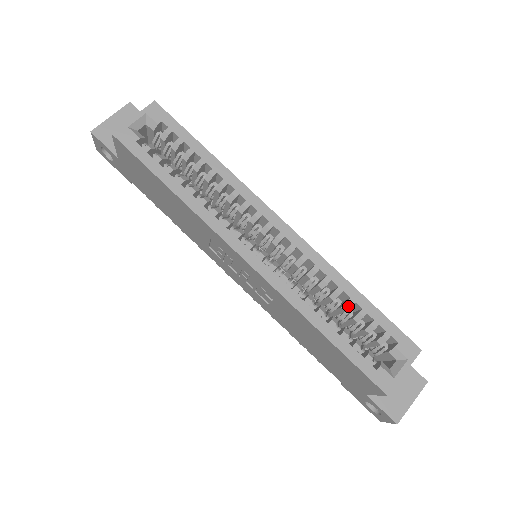
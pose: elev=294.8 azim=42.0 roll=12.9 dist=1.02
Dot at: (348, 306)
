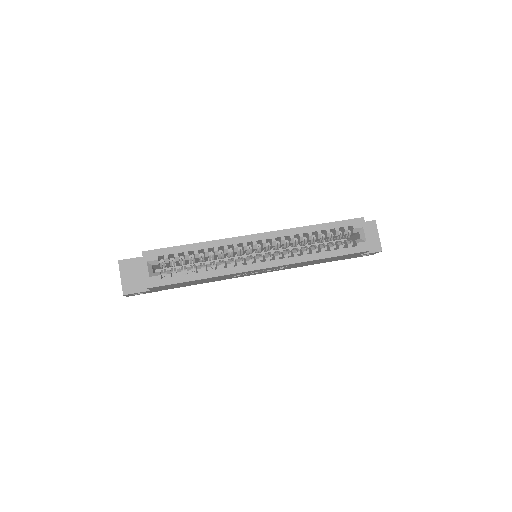
Dot at: (320, 235)
